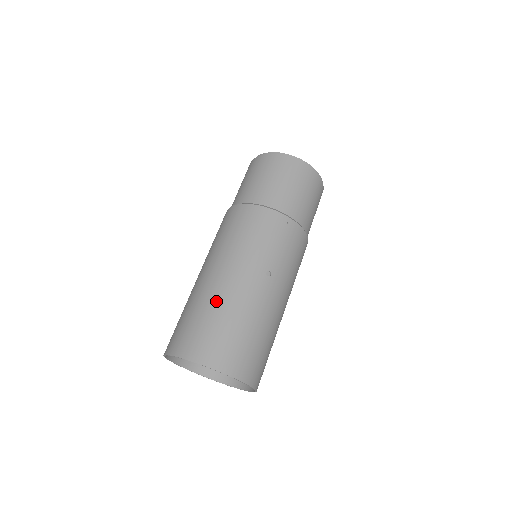
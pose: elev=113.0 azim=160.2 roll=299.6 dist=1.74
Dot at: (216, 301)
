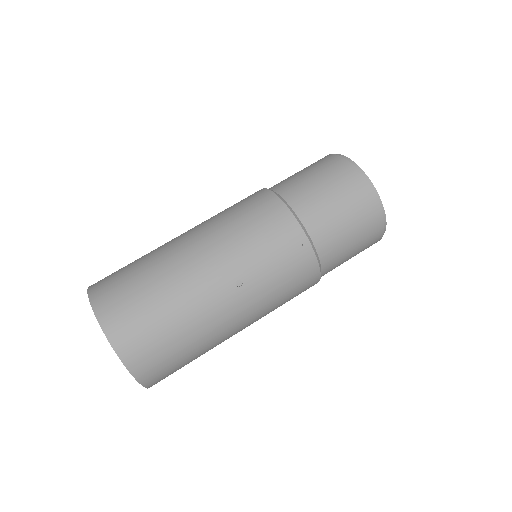
Dot at: (164, 272)
